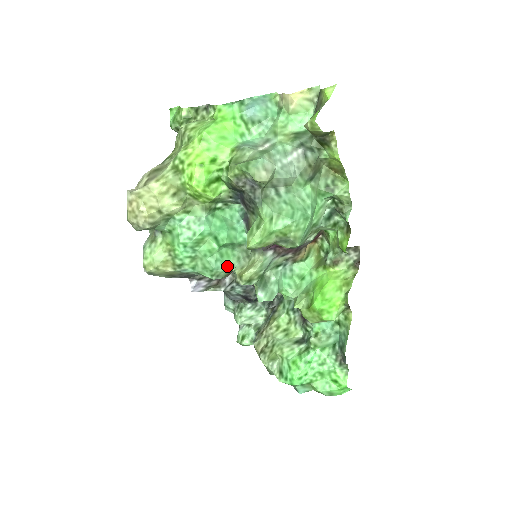
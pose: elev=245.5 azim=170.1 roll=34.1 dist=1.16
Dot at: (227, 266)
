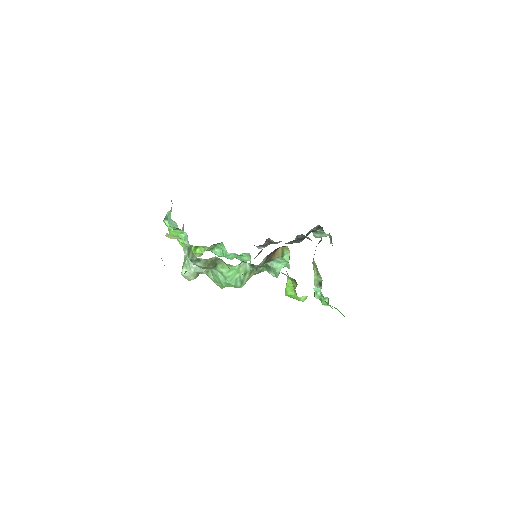
Dot at: (248, 260)
